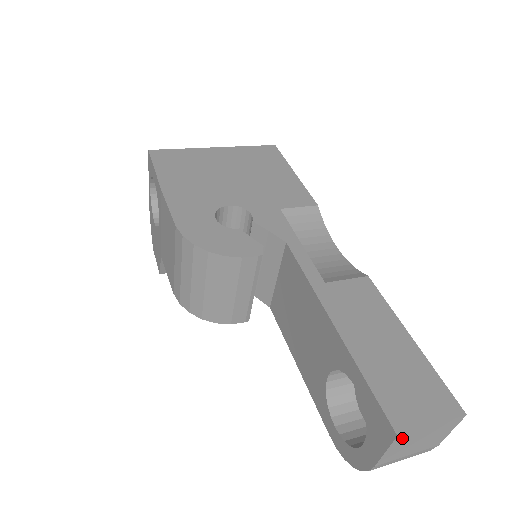
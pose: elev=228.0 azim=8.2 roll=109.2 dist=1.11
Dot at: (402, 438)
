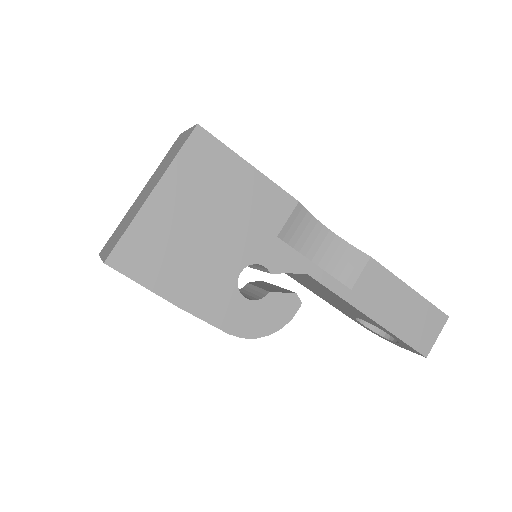
Dot at: (425, 351)
